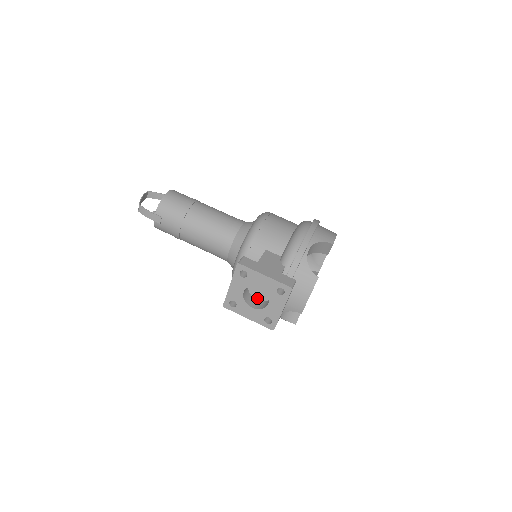
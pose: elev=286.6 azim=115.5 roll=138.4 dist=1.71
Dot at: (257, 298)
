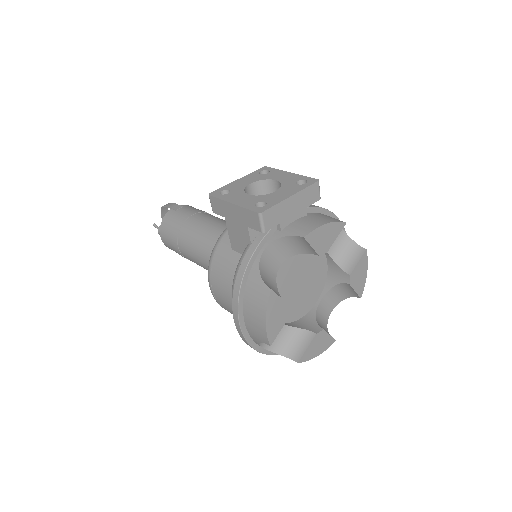
Dot at: occluded
